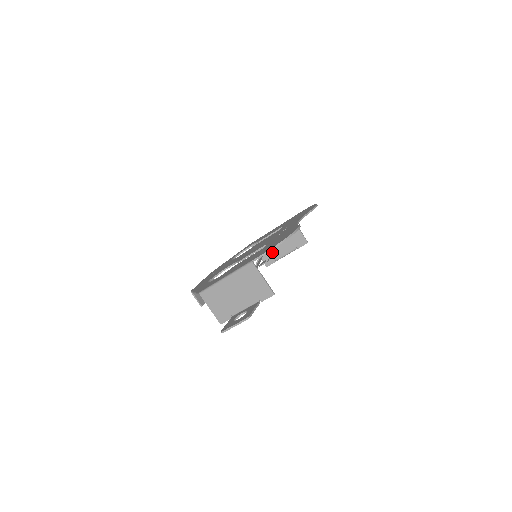
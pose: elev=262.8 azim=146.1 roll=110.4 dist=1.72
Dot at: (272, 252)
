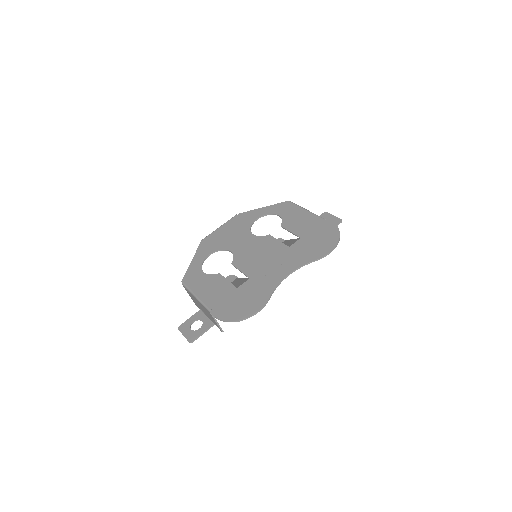
Dot at: occluded
